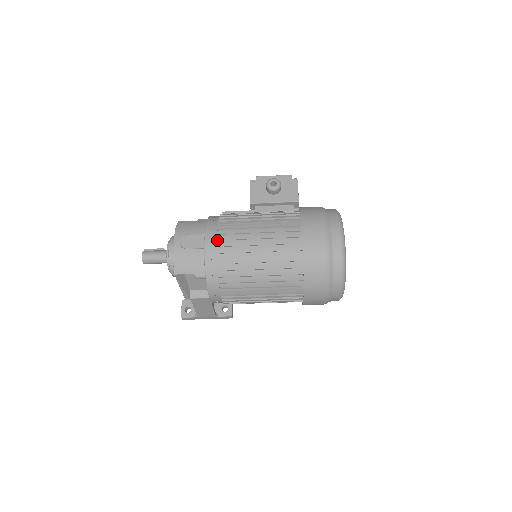
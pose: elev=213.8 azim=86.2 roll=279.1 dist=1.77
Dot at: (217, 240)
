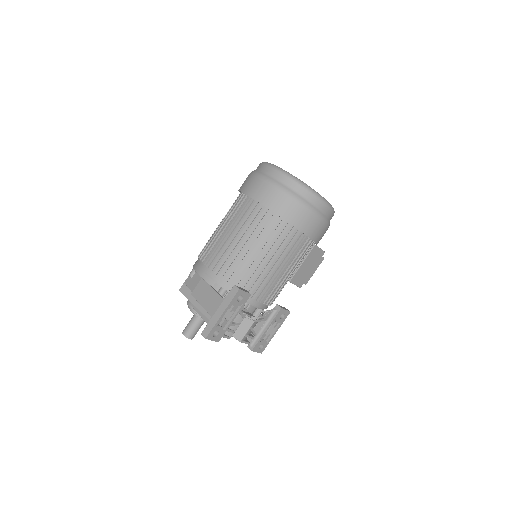
Dot at: occluded
